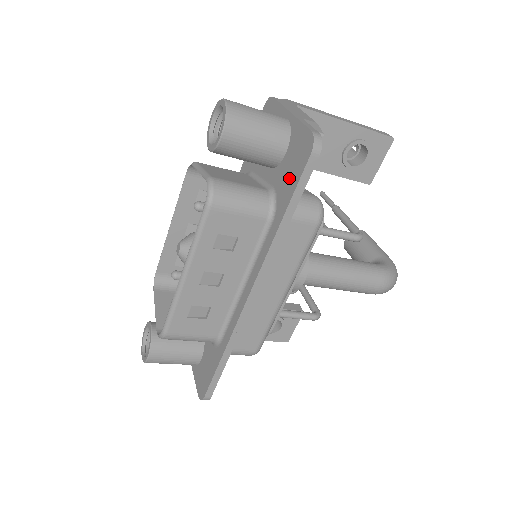
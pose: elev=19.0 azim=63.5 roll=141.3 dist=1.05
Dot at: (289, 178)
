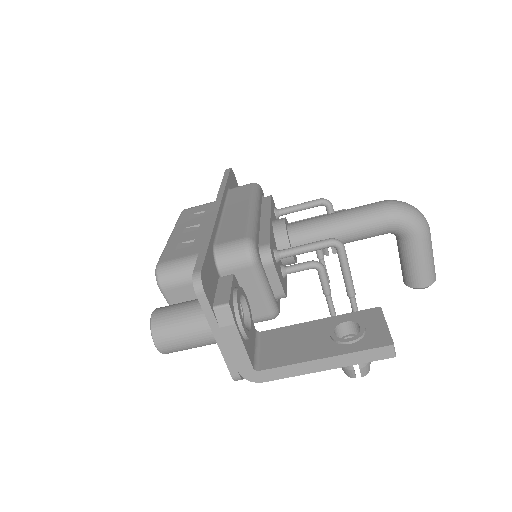
Dot at: occluded
